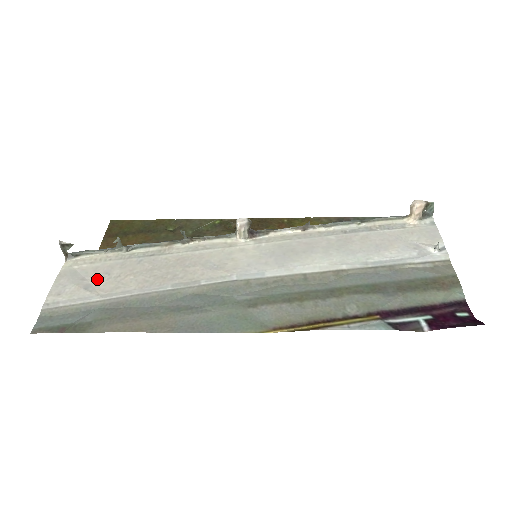
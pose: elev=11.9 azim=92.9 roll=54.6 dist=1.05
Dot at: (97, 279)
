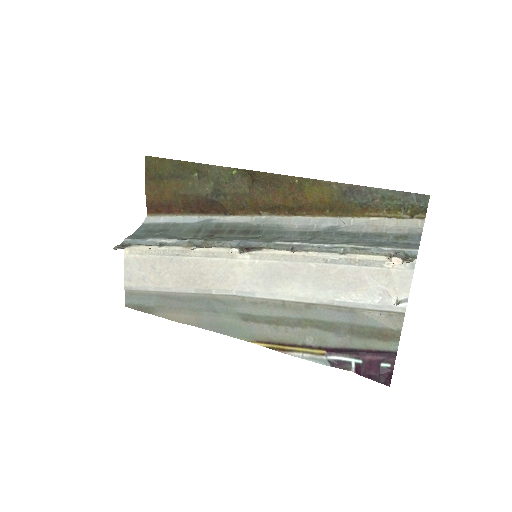
Dot at: (148, 272)
